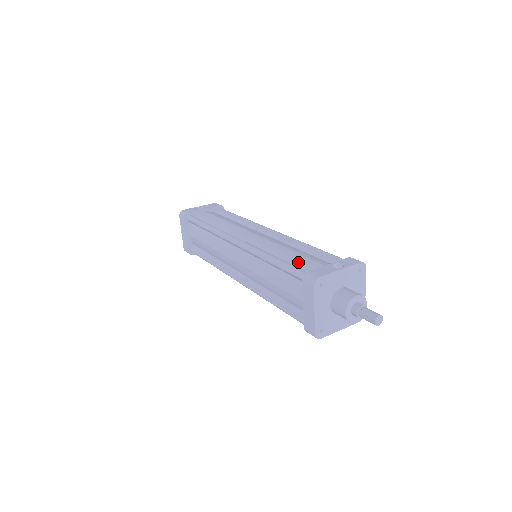
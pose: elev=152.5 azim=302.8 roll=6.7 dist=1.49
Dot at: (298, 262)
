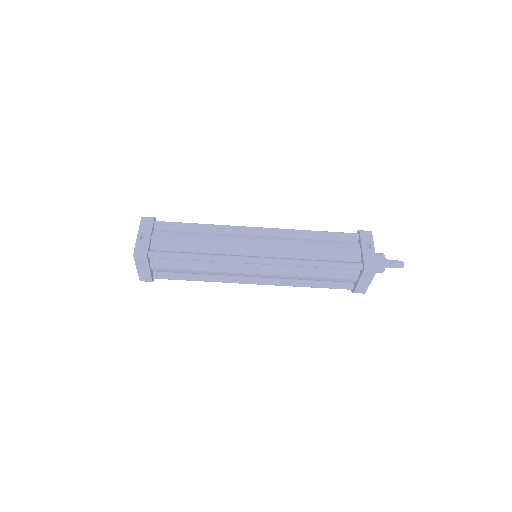
Dot at: (334, 255)
